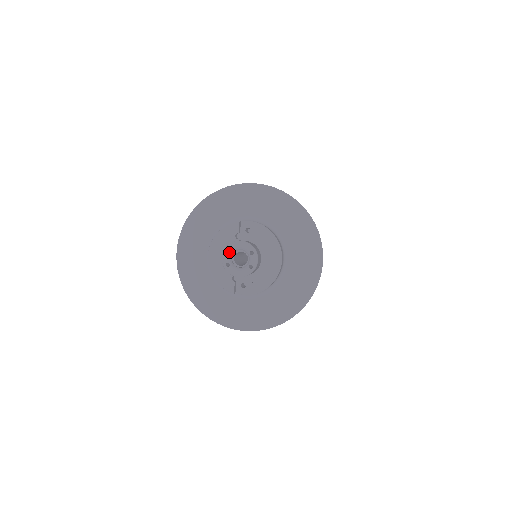
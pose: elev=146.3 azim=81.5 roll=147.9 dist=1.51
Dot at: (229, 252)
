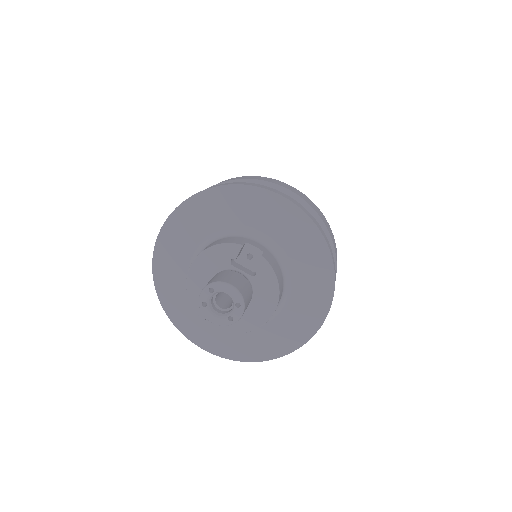
Dot at: occluded
